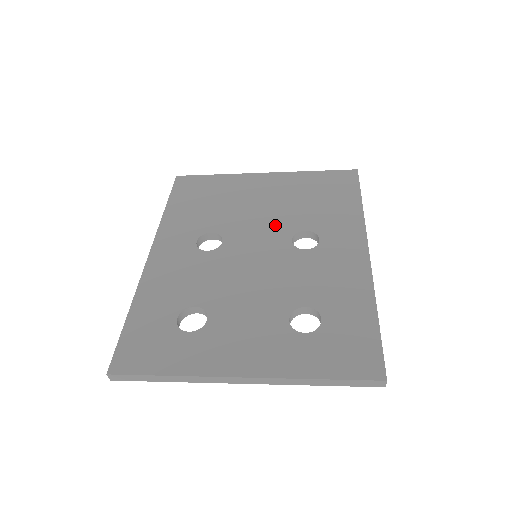
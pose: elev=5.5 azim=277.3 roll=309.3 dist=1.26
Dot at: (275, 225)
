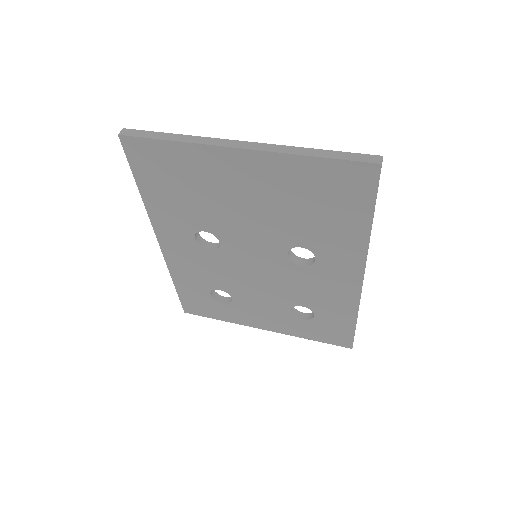
Dot at: (268, 236)
